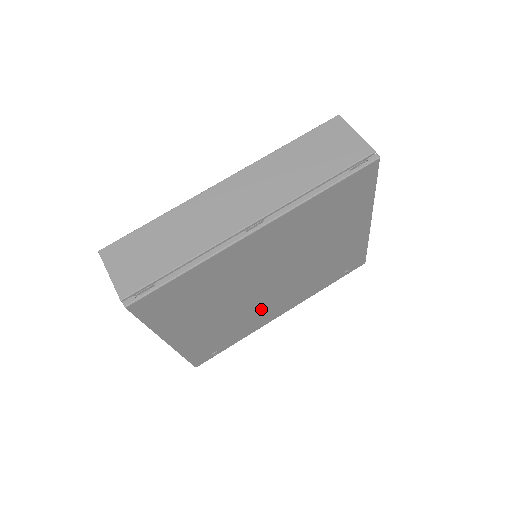
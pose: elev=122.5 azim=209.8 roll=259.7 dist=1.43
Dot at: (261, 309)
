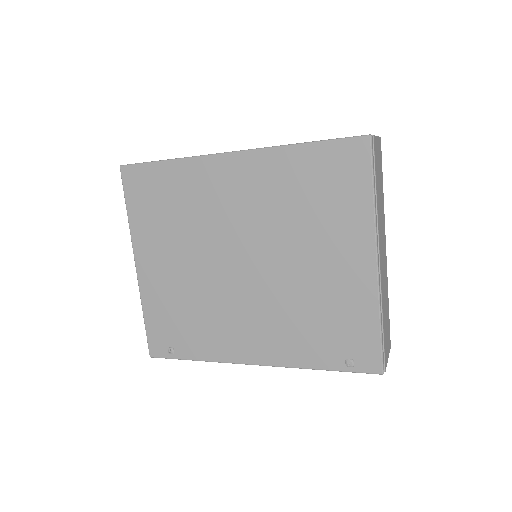
Dot at: (228, 315)
